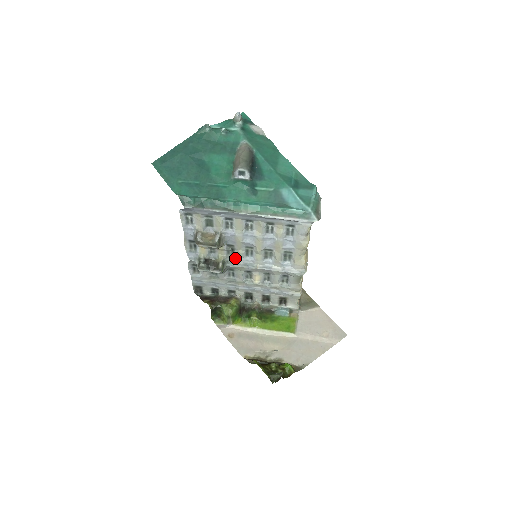
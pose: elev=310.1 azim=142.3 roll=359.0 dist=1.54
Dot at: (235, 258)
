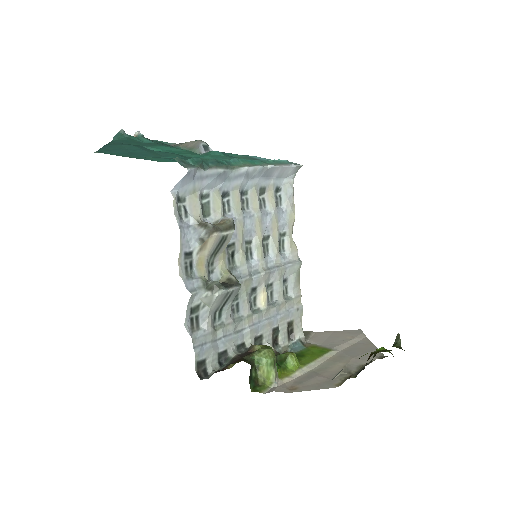
Dot at: (238, 268)
